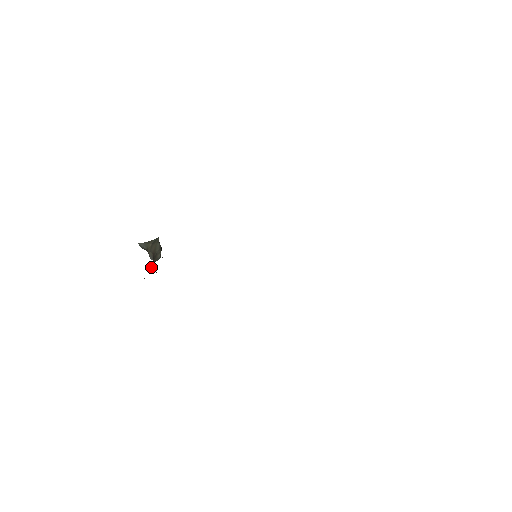
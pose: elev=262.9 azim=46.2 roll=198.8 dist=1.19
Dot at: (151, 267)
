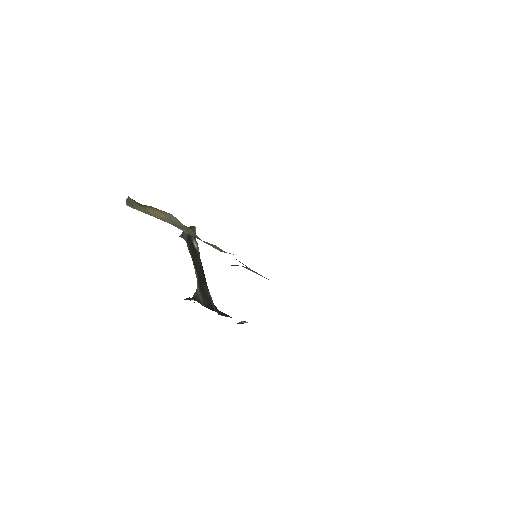
Dot at: occluded
